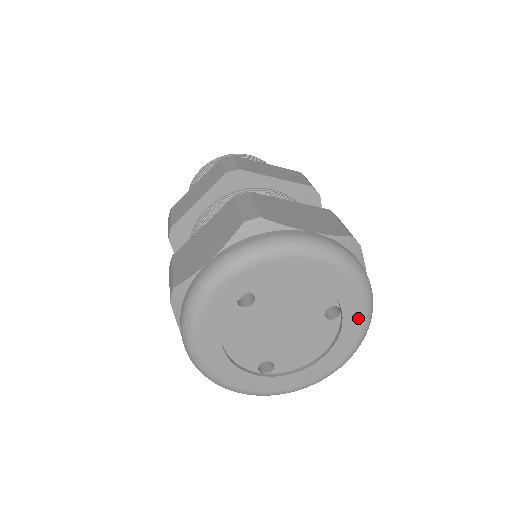
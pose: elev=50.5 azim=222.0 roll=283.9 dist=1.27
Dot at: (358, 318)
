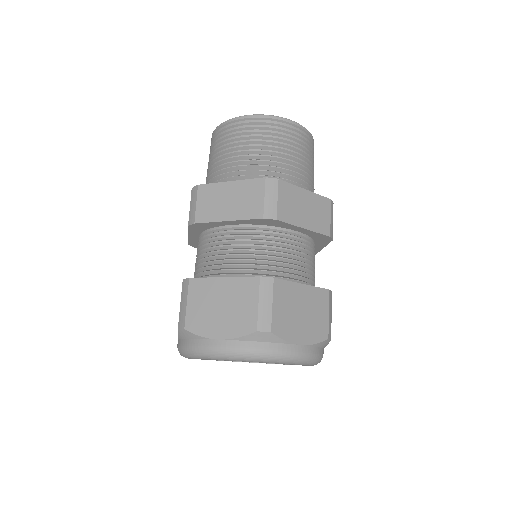
Dot at: occluded
